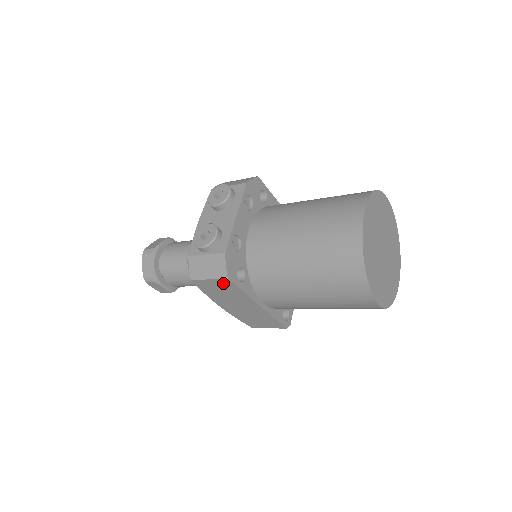
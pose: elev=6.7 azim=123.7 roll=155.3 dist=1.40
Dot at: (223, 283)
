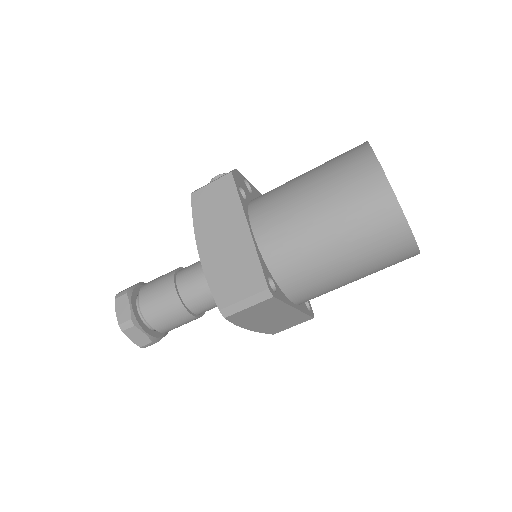
Dot at: (223, 185)
